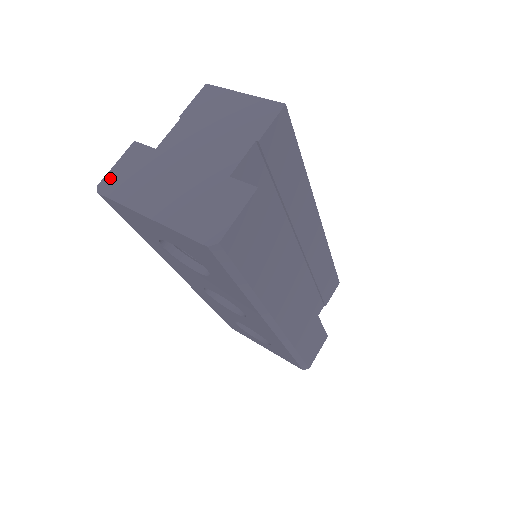
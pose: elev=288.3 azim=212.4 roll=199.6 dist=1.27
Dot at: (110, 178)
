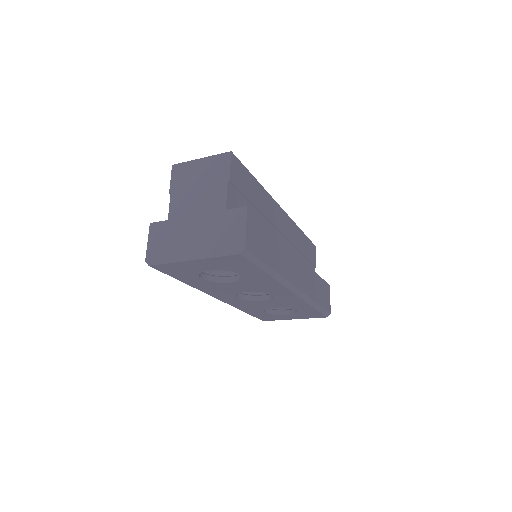
Dot at: (150, 253)
